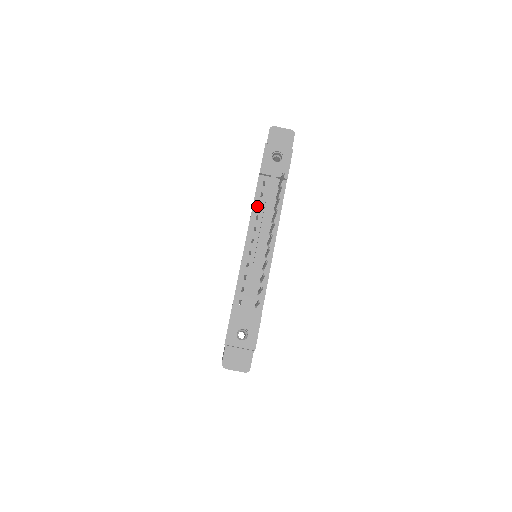
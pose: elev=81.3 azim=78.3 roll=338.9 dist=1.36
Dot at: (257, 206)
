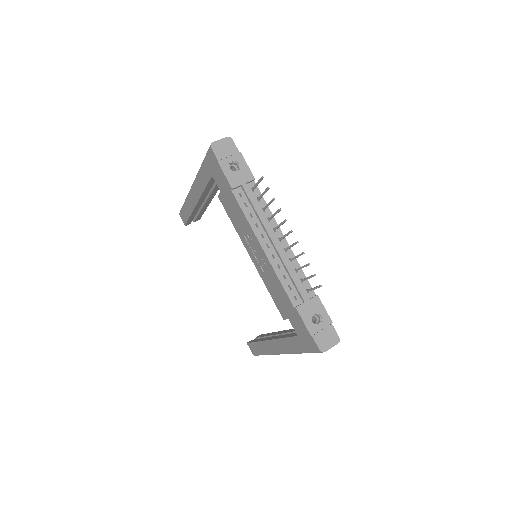
Dot at: (250, 217)
